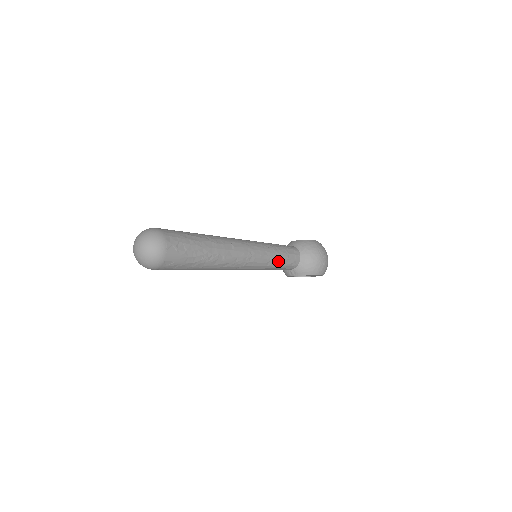
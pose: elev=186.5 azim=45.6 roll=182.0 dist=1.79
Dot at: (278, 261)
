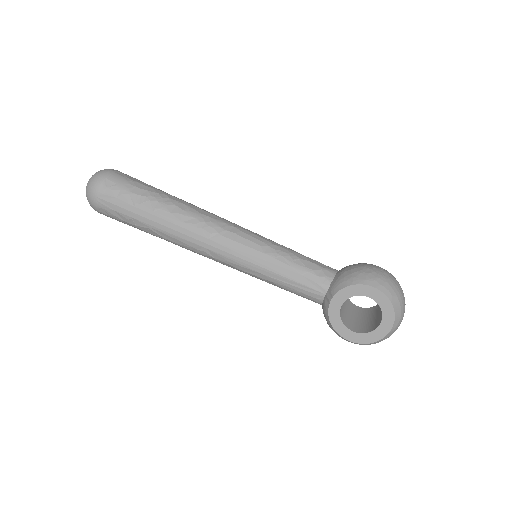
Dot at: (286, 254)
